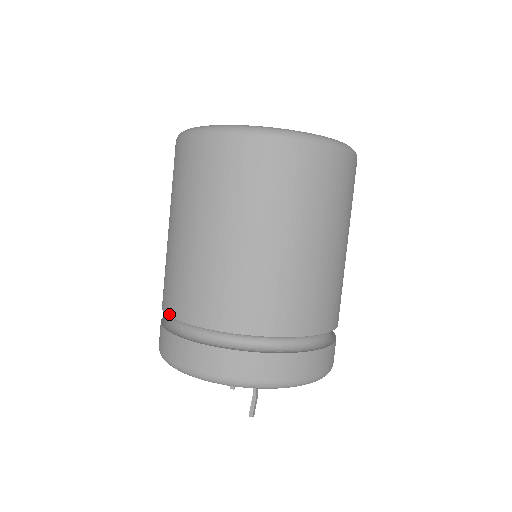
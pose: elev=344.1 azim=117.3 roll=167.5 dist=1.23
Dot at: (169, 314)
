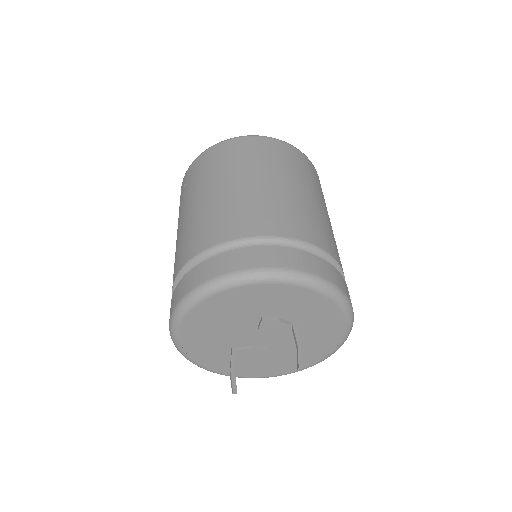
Dot at: (230, 238)
